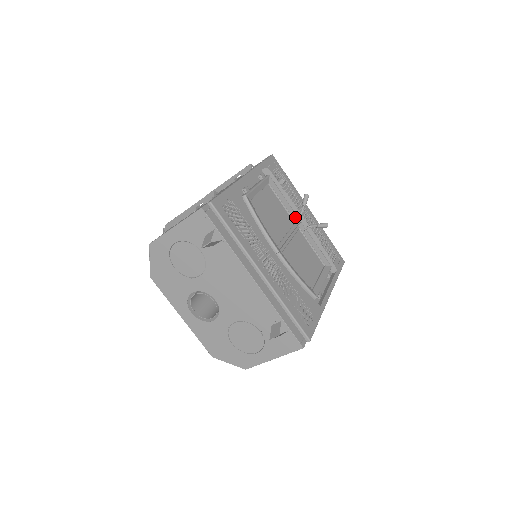
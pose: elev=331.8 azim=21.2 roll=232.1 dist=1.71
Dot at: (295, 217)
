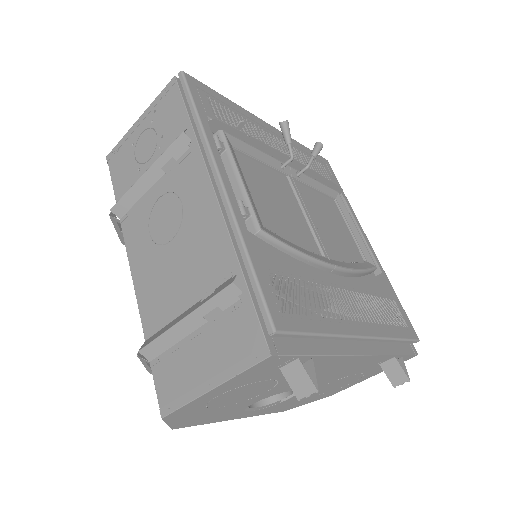
Dot at: (283, 167)
